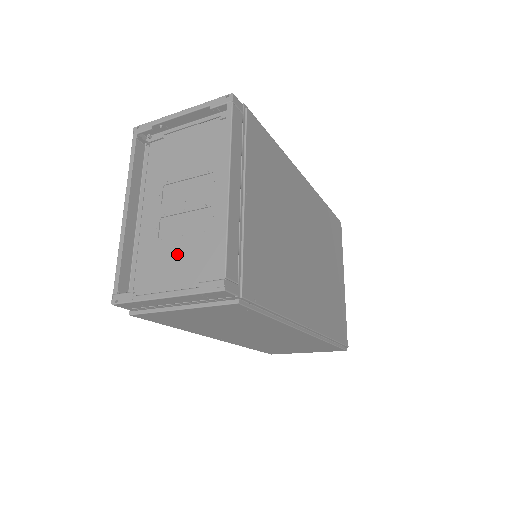
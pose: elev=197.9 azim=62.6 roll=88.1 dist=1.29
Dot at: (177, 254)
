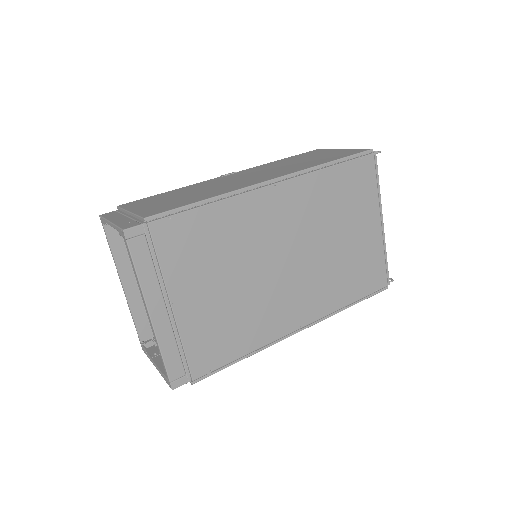
Dot at: occluded
